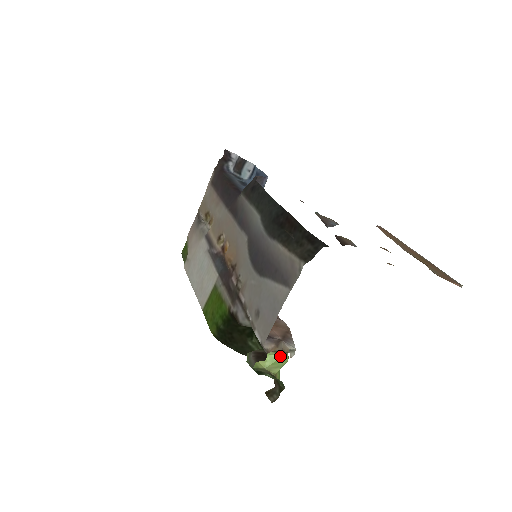
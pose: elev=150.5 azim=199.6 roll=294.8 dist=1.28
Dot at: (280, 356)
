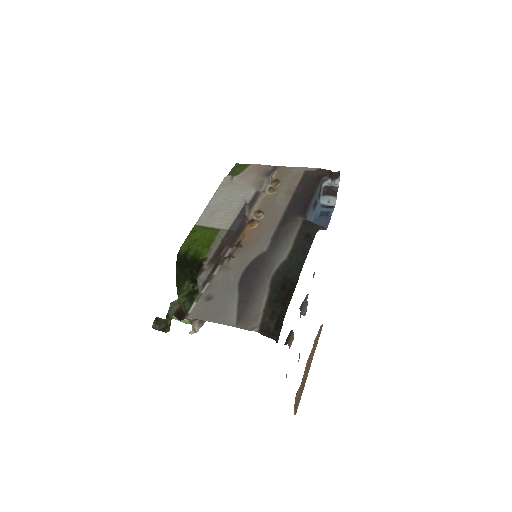
Dot at: occluded
